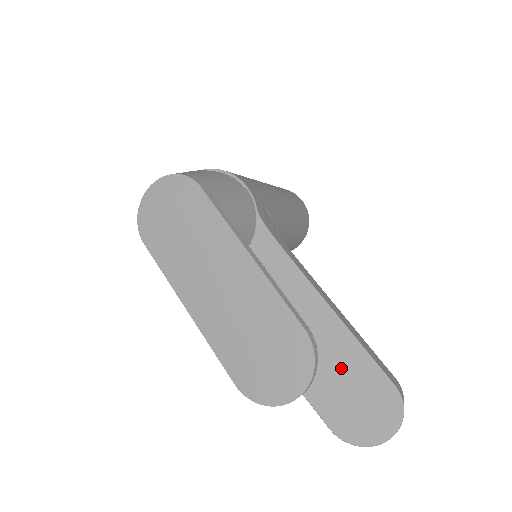
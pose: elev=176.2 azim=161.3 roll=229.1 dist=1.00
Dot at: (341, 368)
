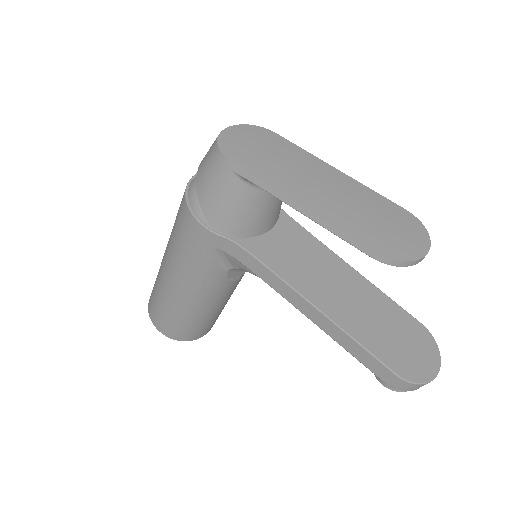
Dot at: (381, 315)
